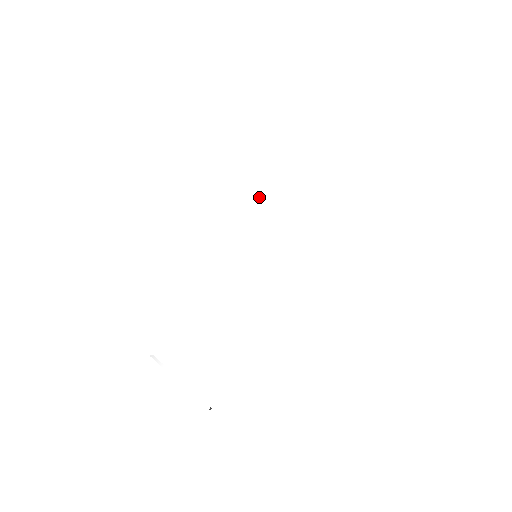
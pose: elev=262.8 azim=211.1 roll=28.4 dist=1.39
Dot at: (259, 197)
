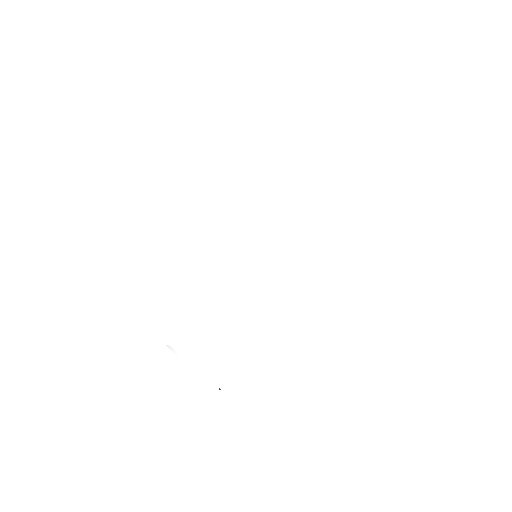
Dot at: (257, 205)
